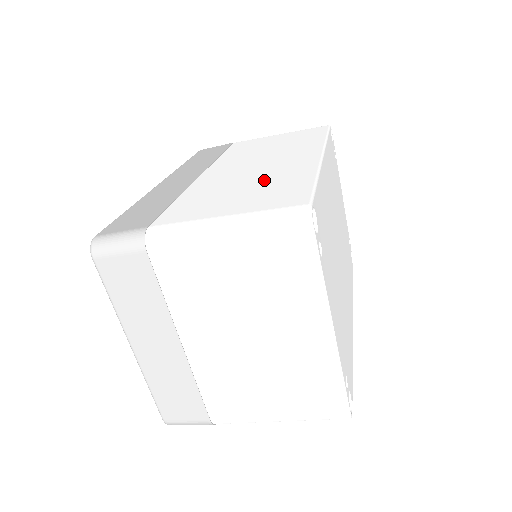
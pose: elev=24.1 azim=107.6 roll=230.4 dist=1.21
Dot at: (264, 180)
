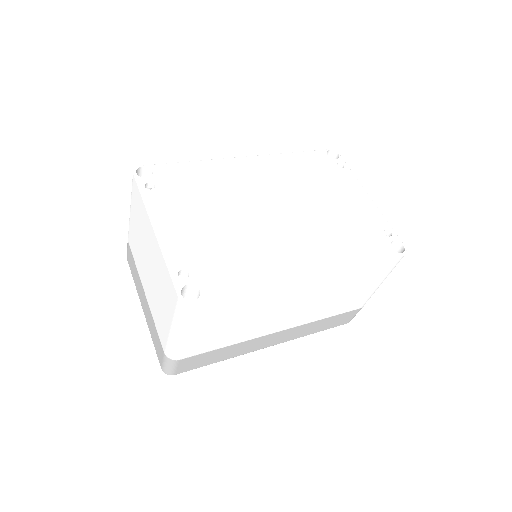
Dot at: occluded
